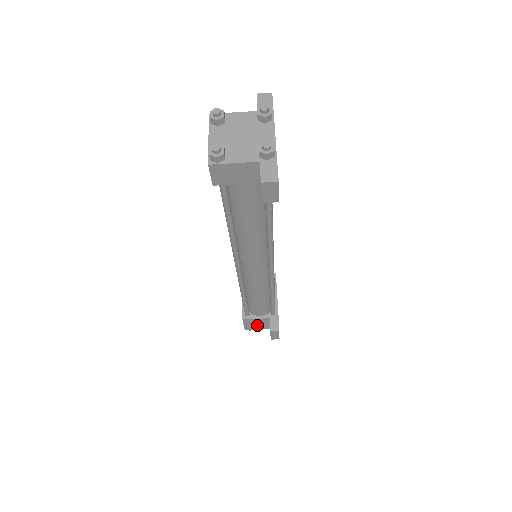
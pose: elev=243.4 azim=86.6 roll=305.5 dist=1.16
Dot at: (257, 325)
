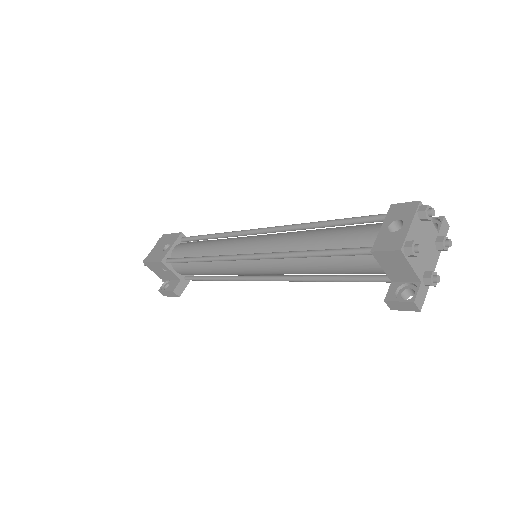
Dot at: (160, 271)
